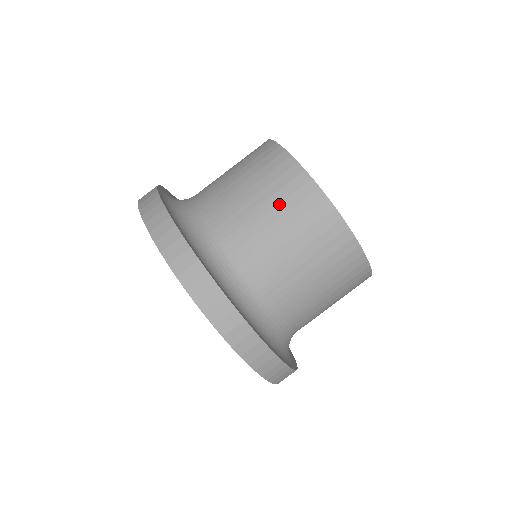
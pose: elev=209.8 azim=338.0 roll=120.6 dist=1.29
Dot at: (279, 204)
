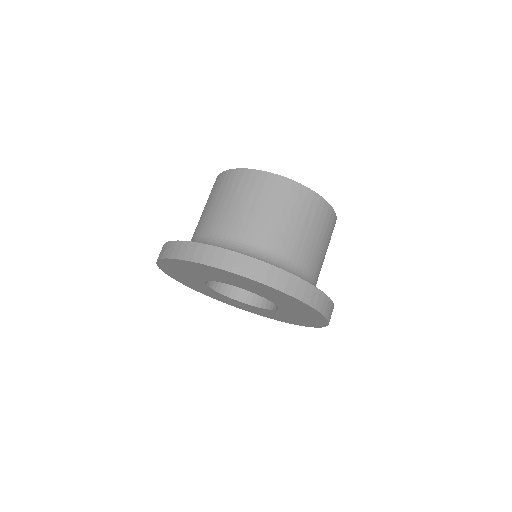
Dot at: (267, 200)
